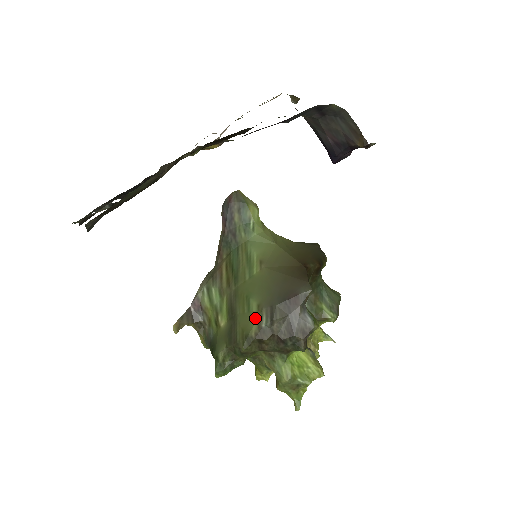
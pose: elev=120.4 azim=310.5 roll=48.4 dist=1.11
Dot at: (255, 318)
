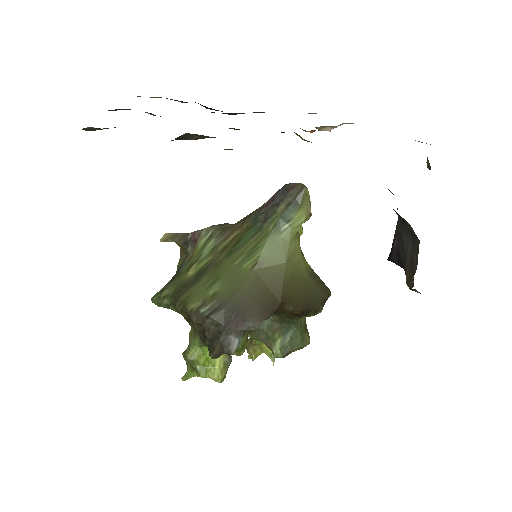
Dot at: (204, 299)
